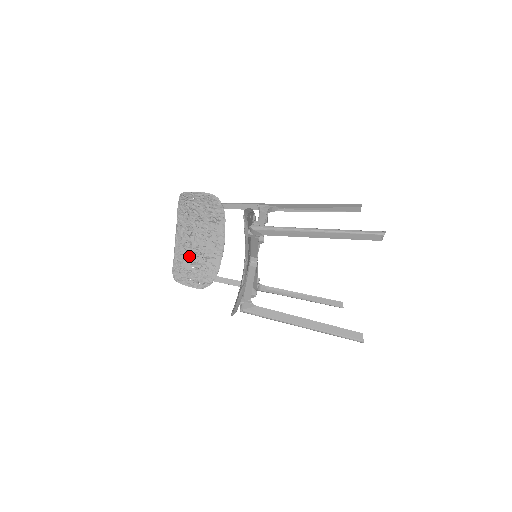
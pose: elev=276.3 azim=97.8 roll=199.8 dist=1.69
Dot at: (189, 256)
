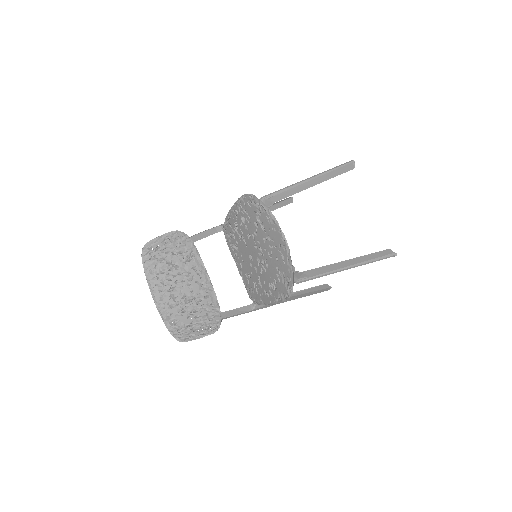
Dot at: (181, 310)
